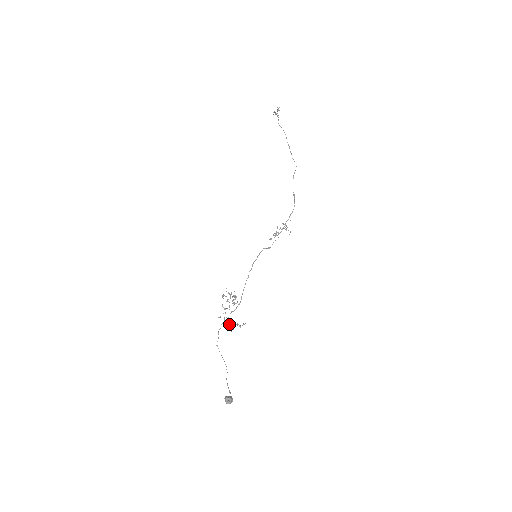
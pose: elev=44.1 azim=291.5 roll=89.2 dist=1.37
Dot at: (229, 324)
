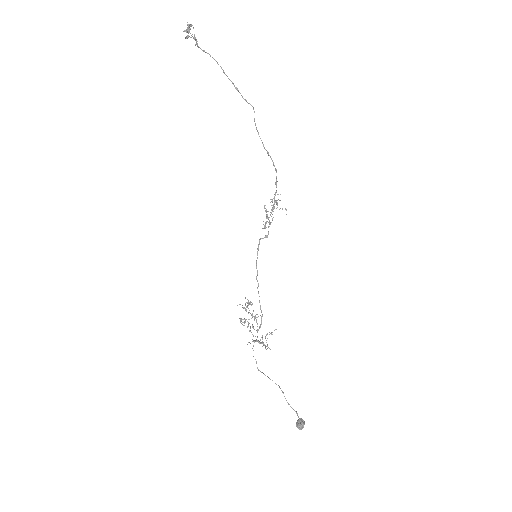
Dot at: (261, 343)
